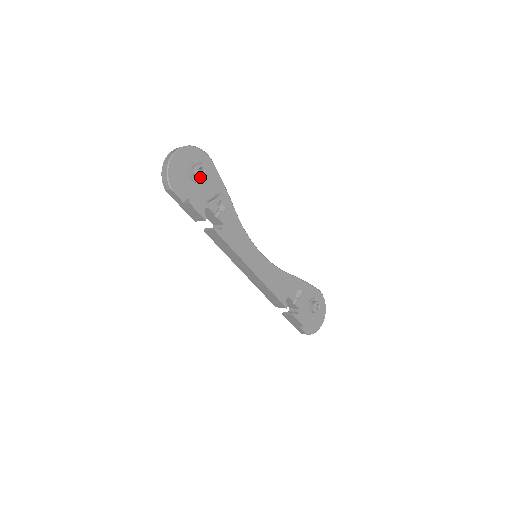
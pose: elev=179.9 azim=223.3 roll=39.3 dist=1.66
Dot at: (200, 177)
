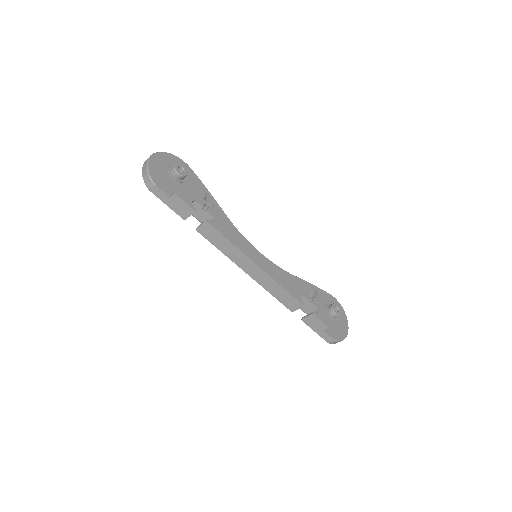
Dot at: (181, 174)
